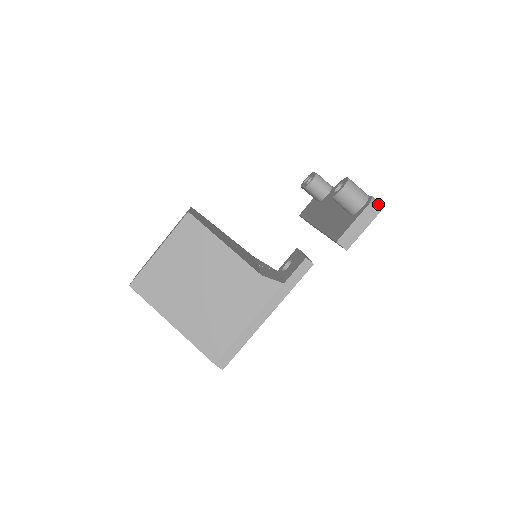
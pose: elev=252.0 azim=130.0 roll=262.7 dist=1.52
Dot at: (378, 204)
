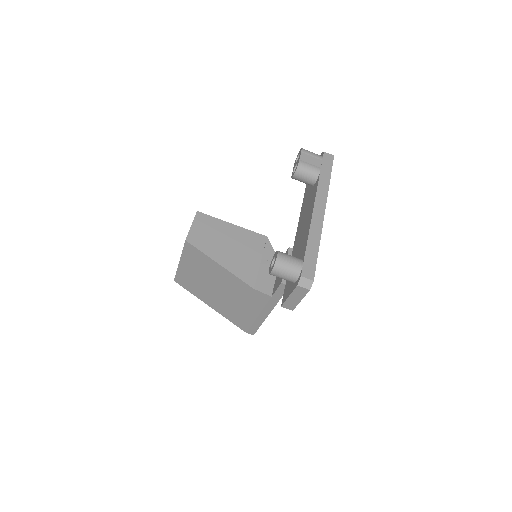
Dot at: (308, 282)
